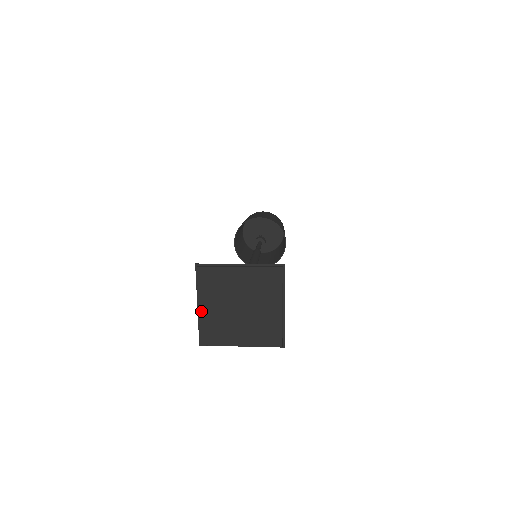
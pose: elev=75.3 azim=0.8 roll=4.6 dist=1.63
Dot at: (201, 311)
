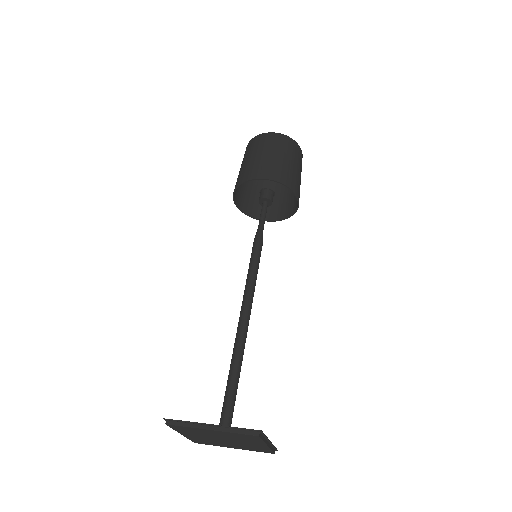
Dot at: (185, 436)
